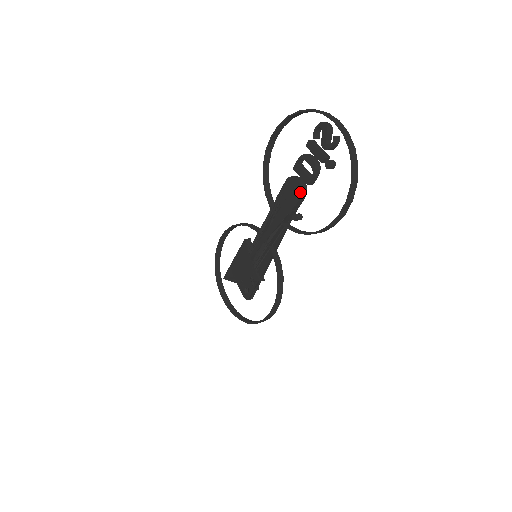
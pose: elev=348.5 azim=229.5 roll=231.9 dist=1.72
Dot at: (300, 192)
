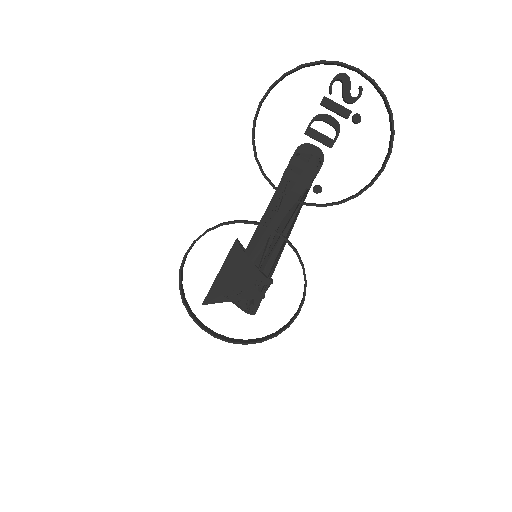
Dot at: (321, 158)
